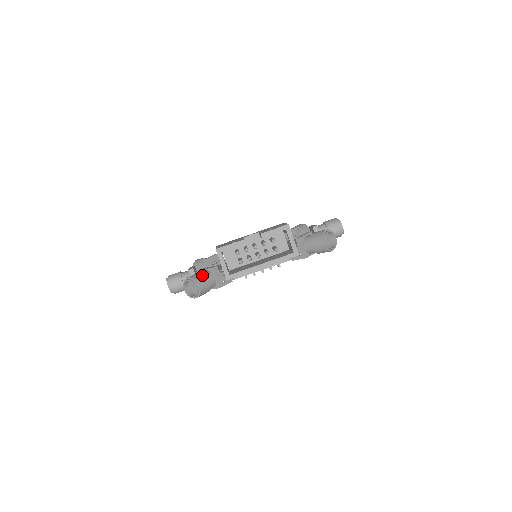
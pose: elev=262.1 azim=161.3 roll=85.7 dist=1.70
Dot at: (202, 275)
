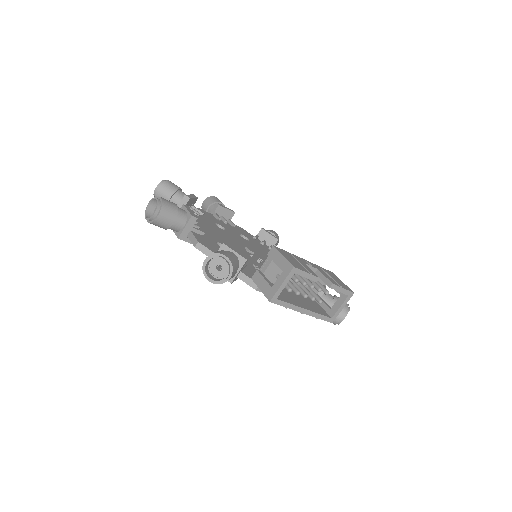
Dot at: (237, 263)
